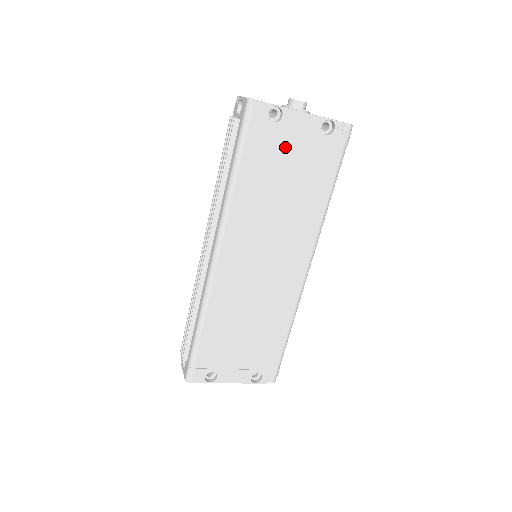
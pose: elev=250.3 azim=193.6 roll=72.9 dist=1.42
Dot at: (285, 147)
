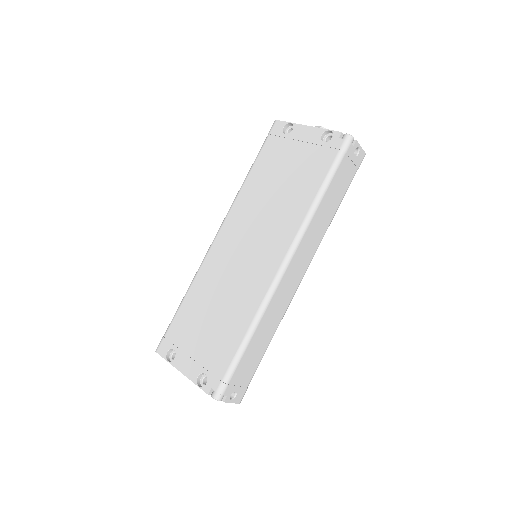
Dot at: (289, 152)
